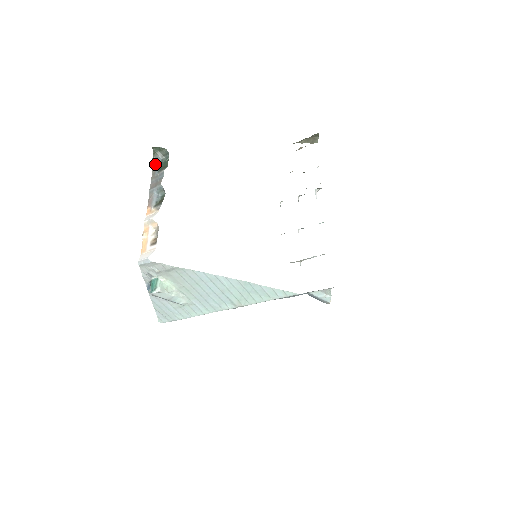
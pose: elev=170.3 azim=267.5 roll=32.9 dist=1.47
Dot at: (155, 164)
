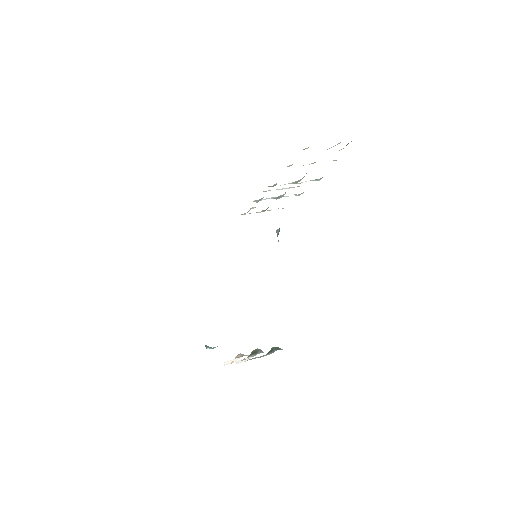
Dot at: occluded
